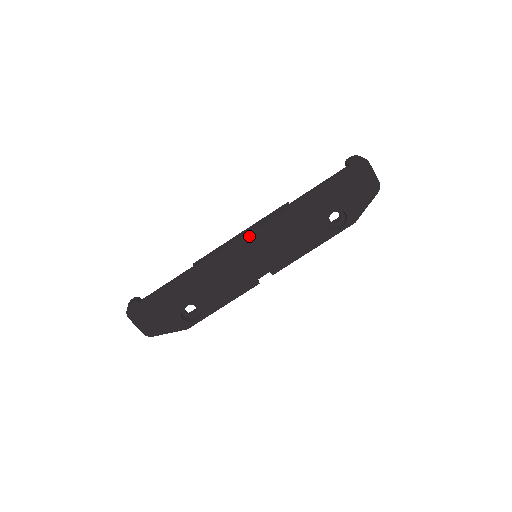
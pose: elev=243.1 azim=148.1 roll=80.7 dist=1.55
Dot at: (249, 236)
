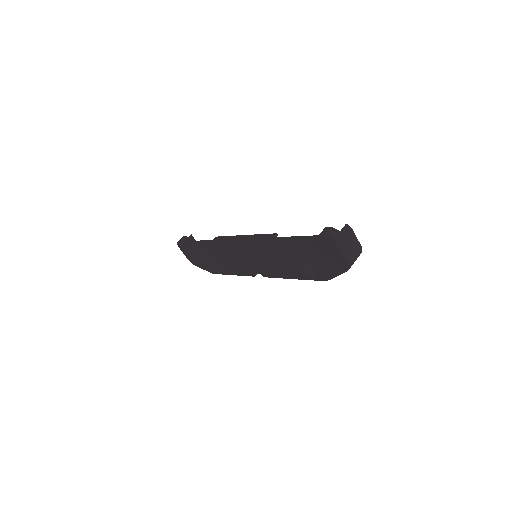
Dot at: (243, 244)
